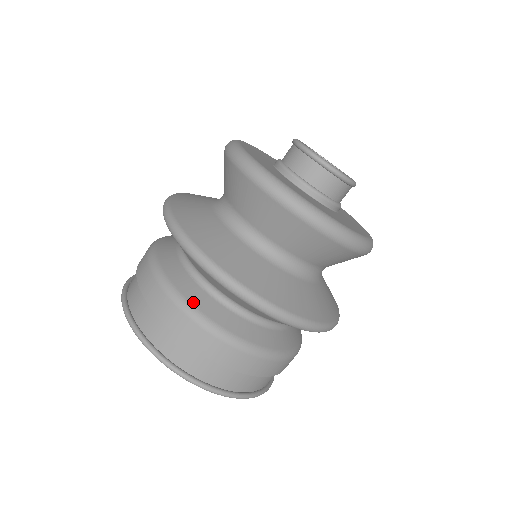
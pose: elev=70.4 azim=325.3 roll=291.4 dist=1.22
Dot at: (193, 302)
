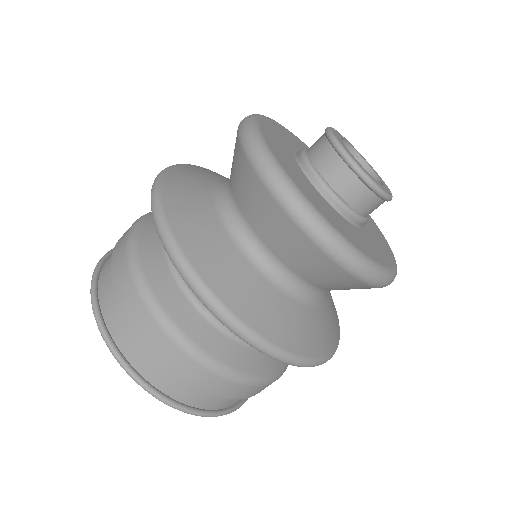
Dot at: (152, 283)
